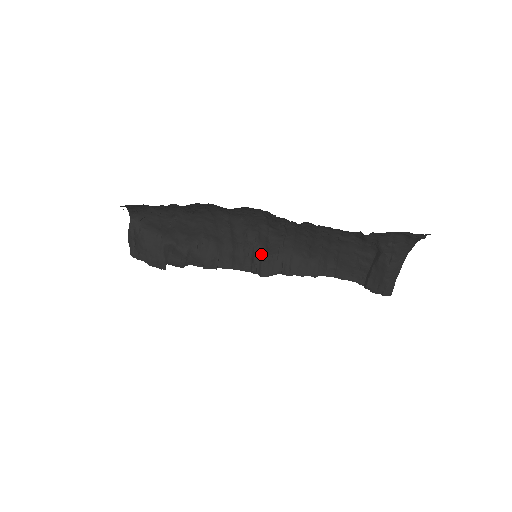
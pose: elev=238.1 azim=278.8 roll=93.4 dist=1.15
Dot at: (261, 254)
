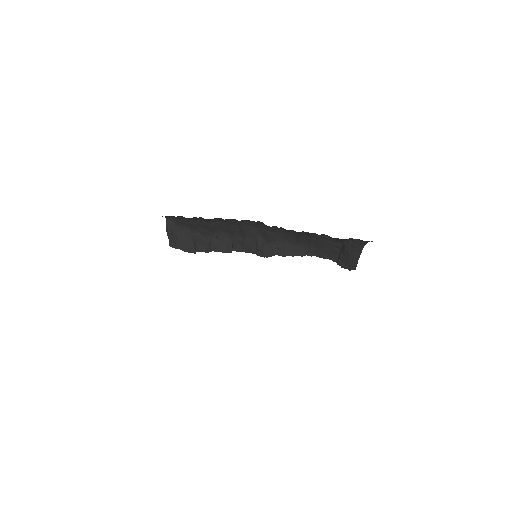
Dot at: (262, 242)
